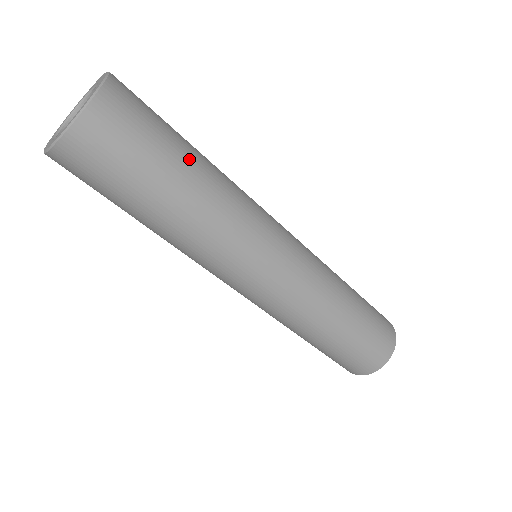
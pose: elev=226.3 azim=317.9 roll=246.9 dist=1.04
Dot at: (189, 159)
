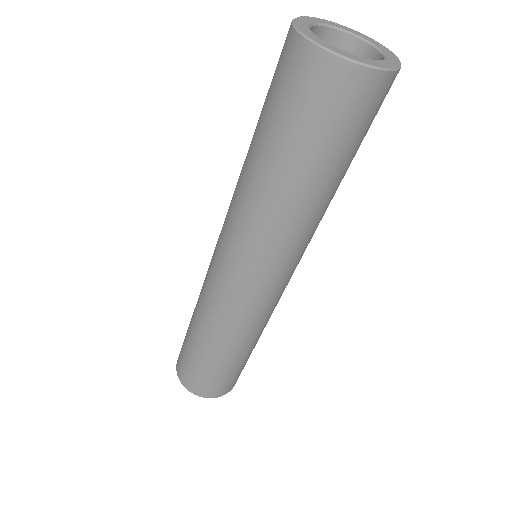
Dot at: (340, 175)
